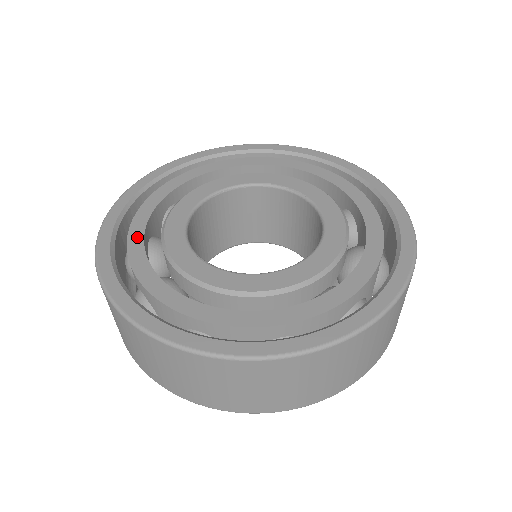
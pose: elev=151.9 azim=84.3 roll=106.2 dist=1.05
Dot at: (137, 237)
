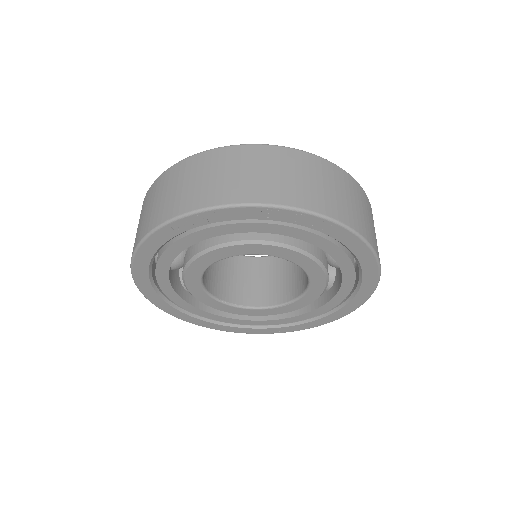
Dot at: occluded
